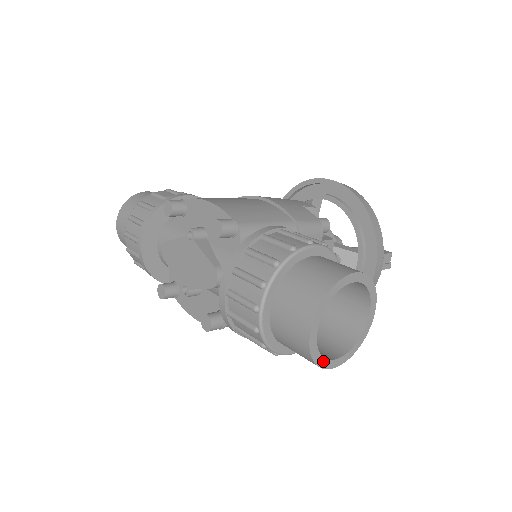
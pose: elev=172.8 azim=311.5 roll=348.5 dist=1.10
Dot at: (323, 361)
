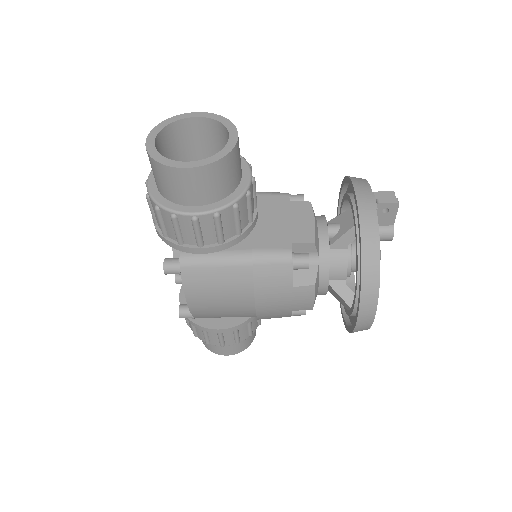
Dot at: (166, 161)
